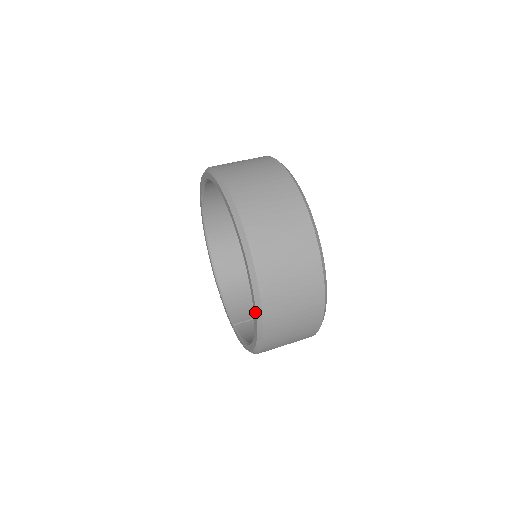
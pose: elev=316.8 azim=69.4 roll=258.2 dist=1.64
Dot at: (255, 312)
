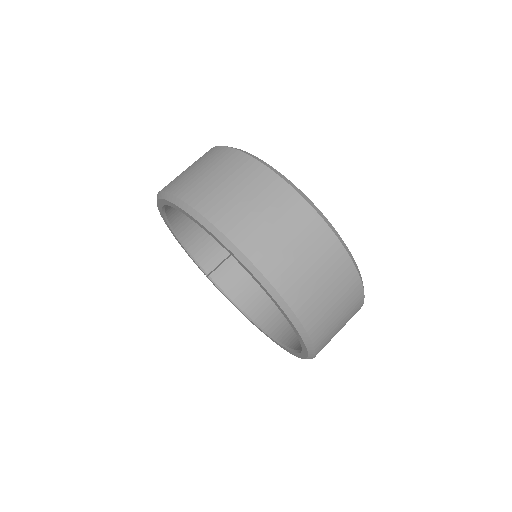
Dot at: (294, 355)
